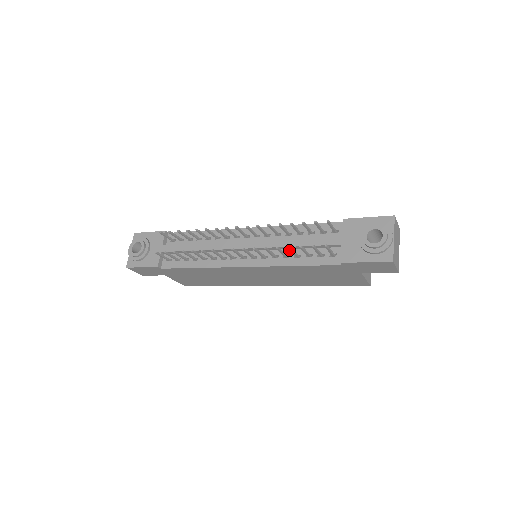
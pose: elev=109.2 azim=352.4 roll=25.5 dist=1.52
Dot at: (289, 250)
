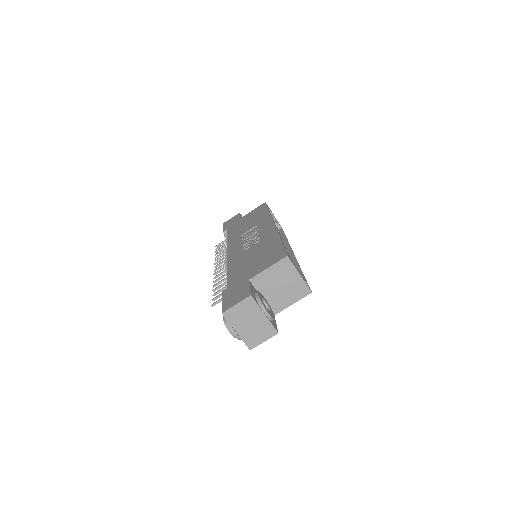
Dot at: occluded
